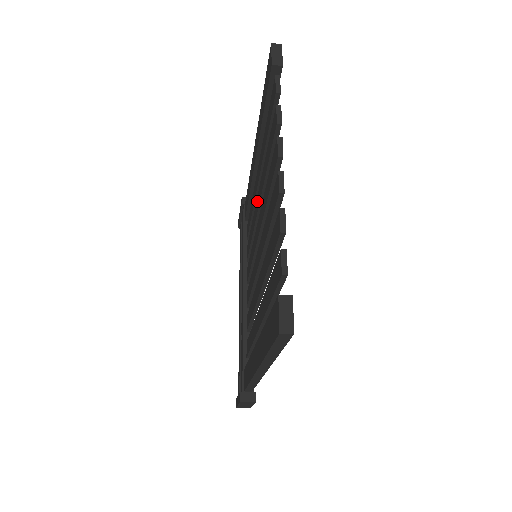
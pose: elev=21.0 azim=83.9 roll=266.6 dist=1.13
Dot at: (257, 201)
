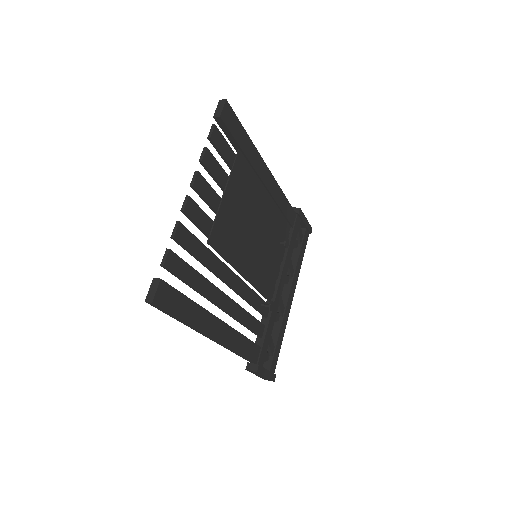
Dot at: occluded
